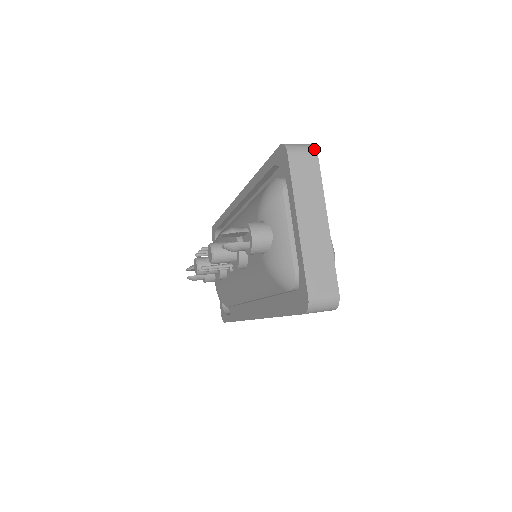
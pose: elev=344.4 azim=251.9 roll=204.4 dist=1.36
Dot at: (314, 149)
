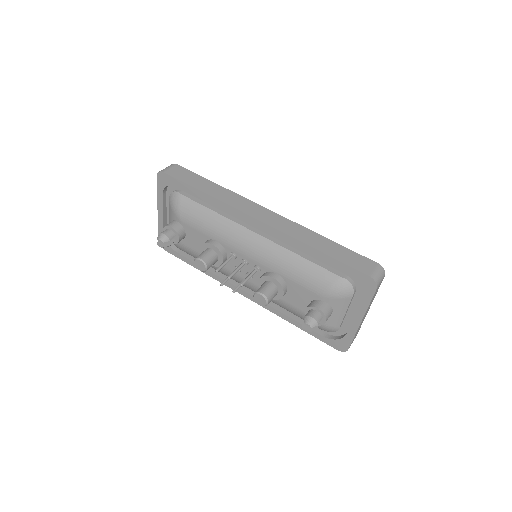
Dot at: occluded
